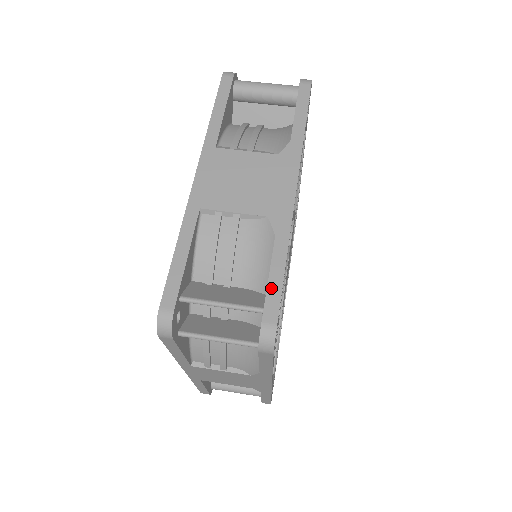
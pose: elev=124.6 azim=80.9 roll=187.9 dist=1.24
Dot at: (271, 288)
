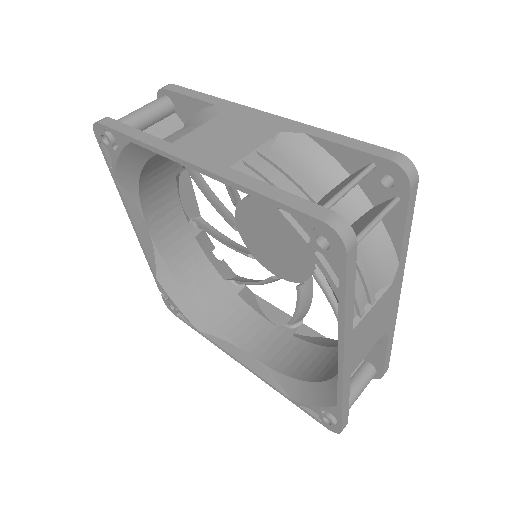
Dot at: (357, 147)
